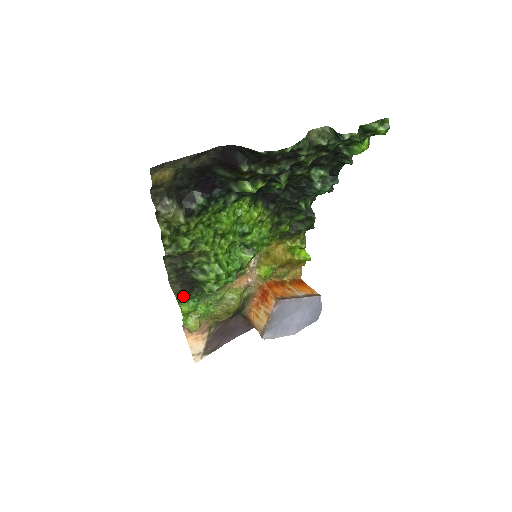
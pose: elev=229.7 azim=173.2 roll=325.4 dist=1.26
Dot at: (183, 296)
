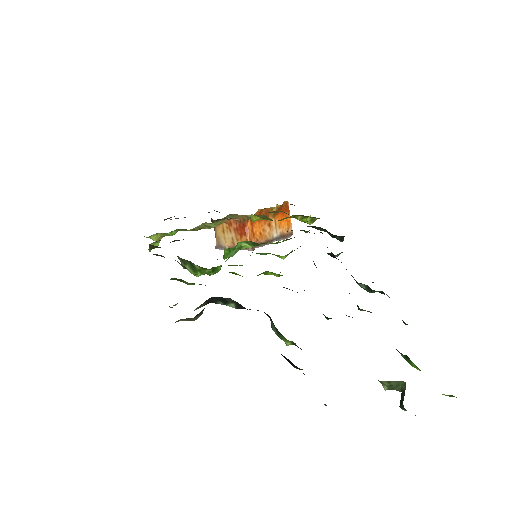
Dot at: occluded
